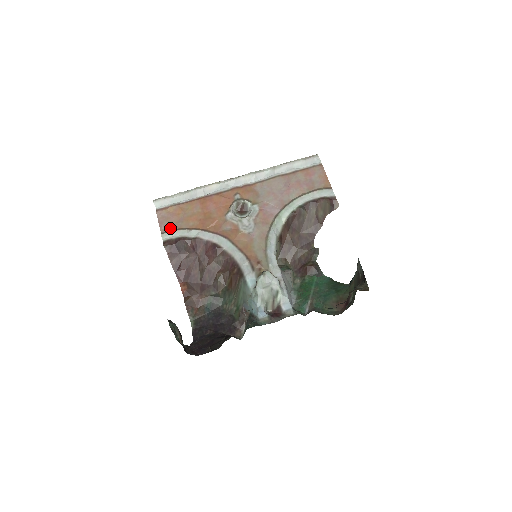
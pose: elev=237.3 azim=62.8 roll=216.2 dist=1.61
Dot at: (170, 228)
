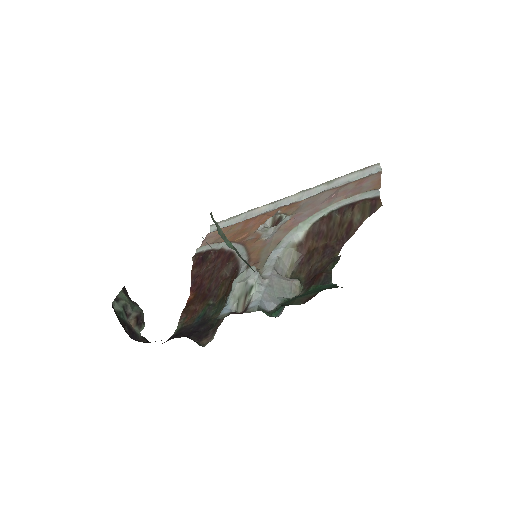
Dot at: occluded
